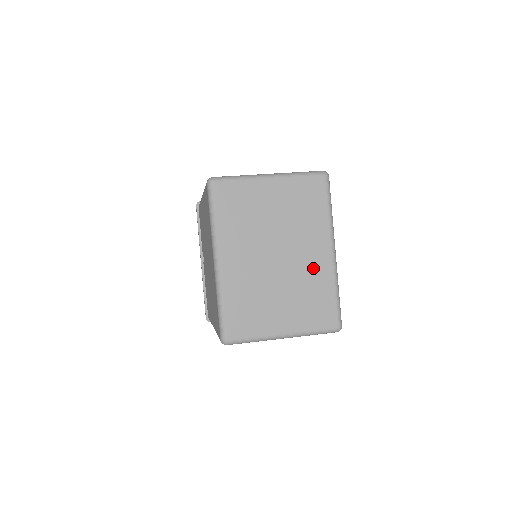
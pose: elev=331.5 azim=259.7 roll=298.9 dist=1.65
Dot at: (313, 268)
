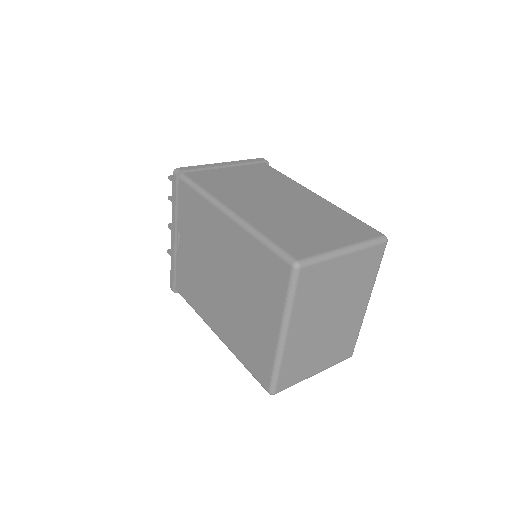
Dot at: (351, 320)
